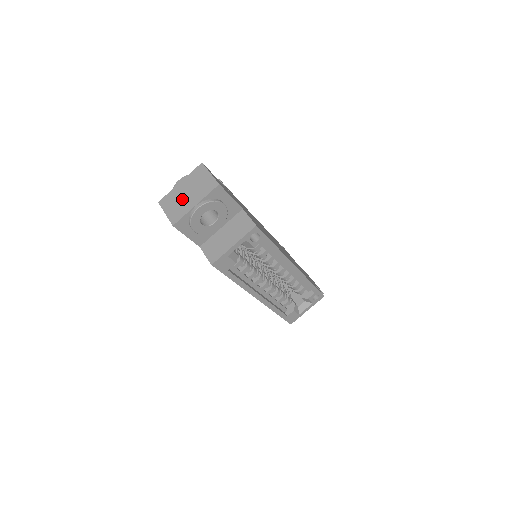
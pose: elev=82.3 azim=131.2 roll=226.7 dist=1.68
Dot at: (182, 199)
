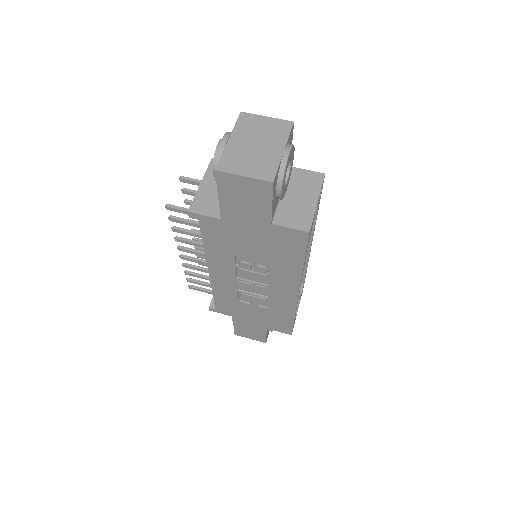
Dot at: (254, 152)
